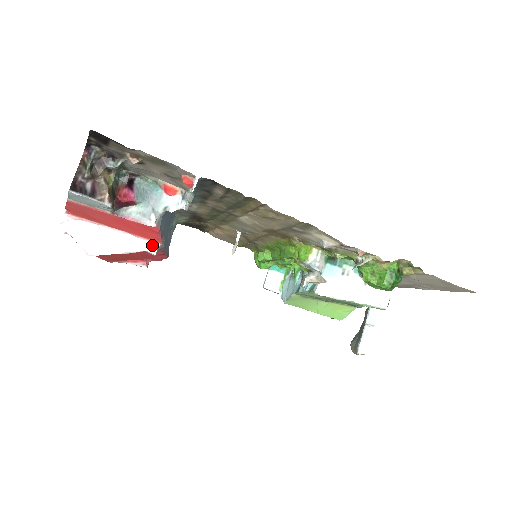
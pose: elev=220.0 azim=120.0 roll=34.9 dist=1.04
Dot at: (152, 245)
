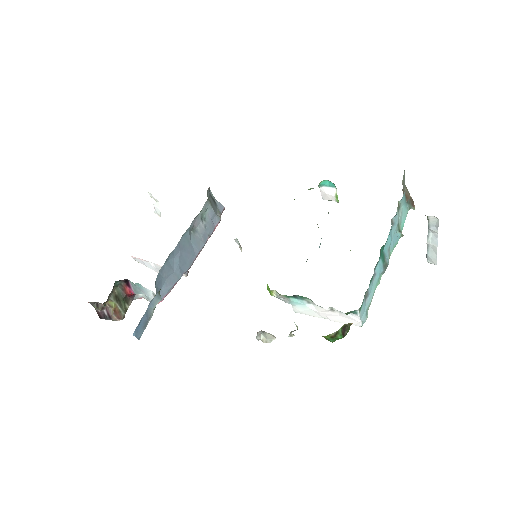
Dot at: occluded
